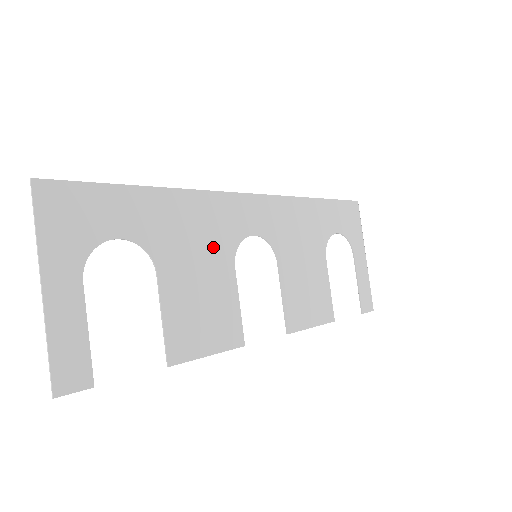
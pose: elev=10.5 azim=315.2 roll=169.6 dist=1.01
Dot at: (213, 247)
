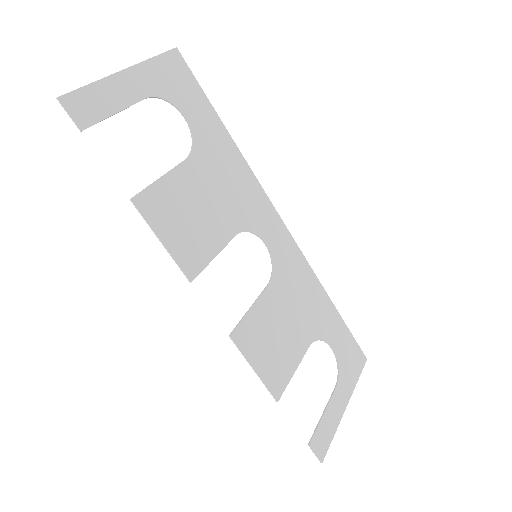
Dot at: (233, 205)
